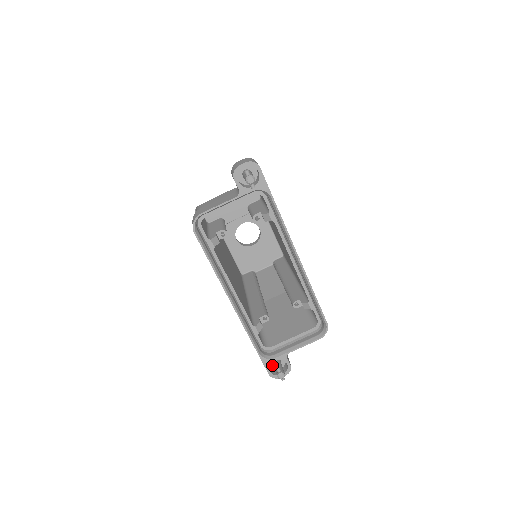
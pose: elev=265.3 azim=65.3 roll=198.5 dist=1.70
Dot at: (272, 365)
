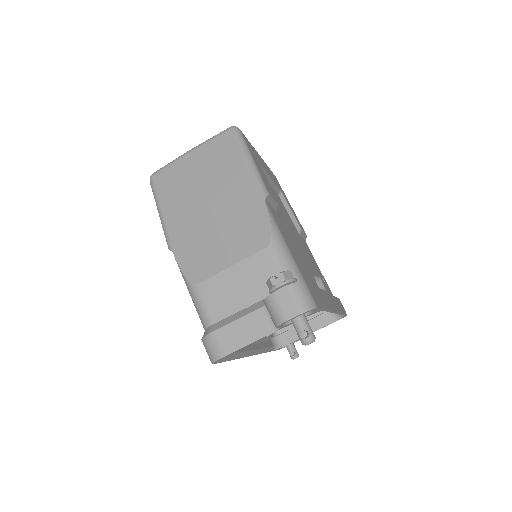
Dot at: occluded
